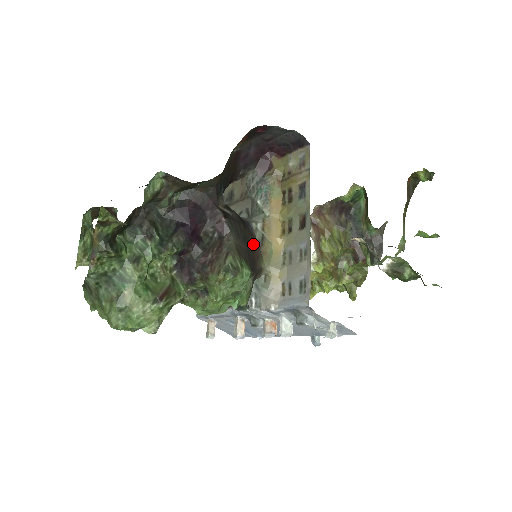
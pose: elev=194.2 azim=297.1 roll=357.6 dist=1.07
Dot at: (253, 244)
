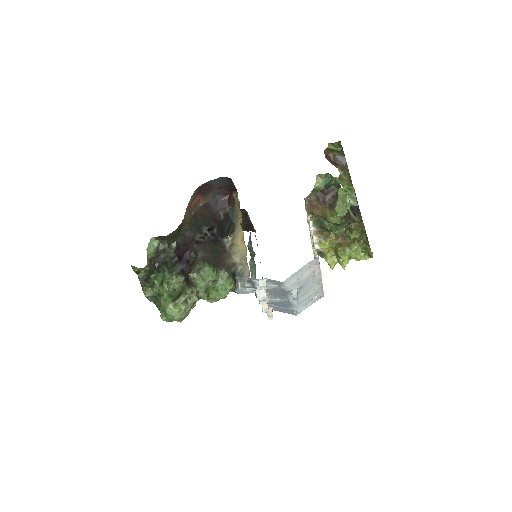
Dot at: (222, 251)
